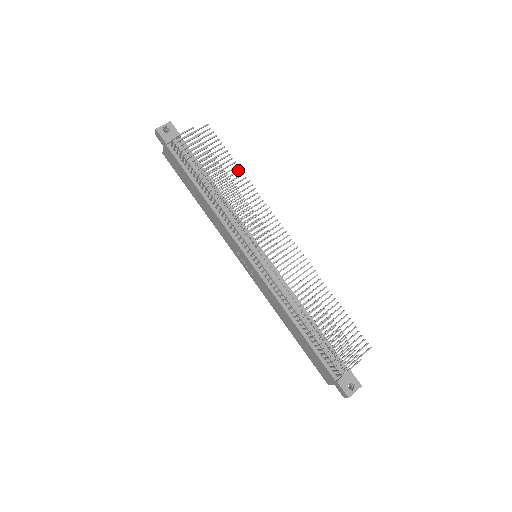
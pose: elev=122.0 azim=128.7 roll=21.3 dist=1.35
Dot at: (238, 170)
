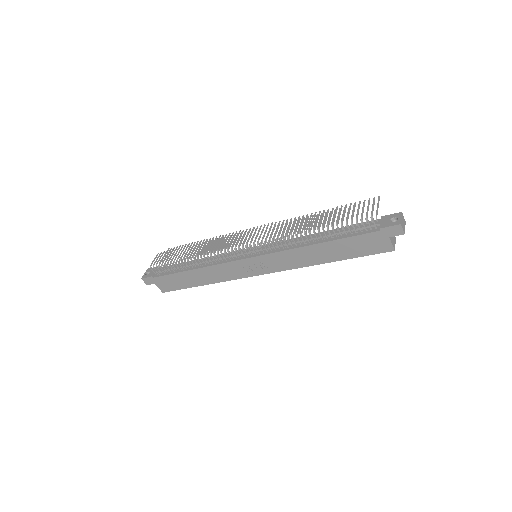
Dot at: occluded
